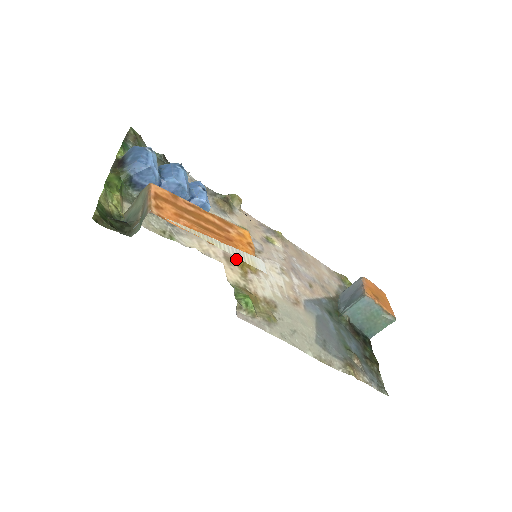
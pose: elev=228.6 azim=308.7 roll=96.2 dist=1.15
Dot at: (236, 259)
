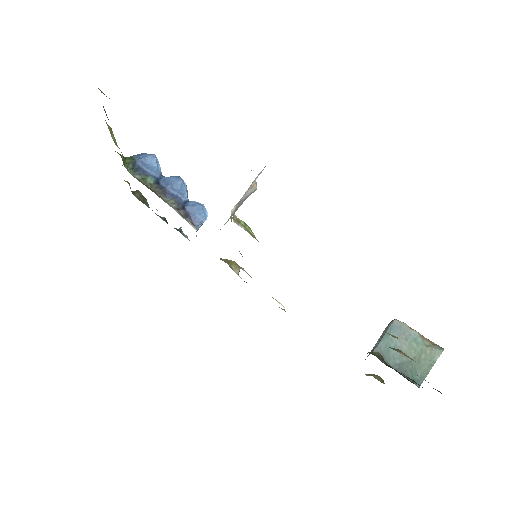
Dot at: occluded
